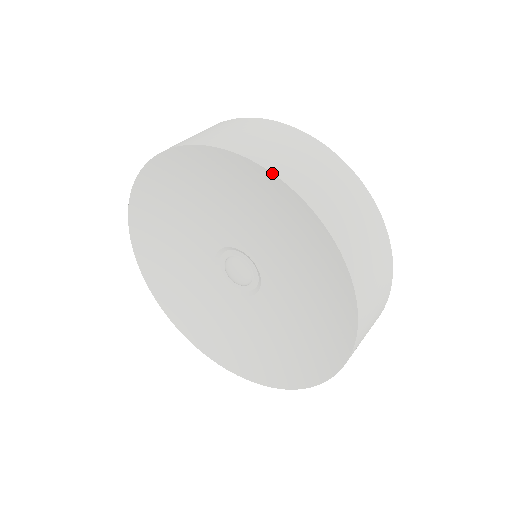
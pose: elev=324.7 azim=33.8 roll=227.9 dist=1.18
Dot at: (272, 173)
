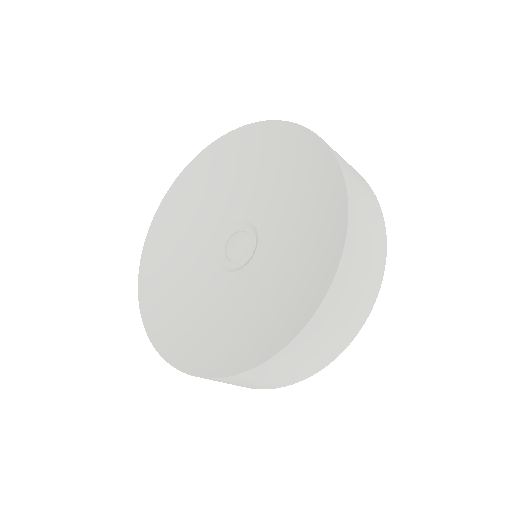
Dot at: (277, 120)
